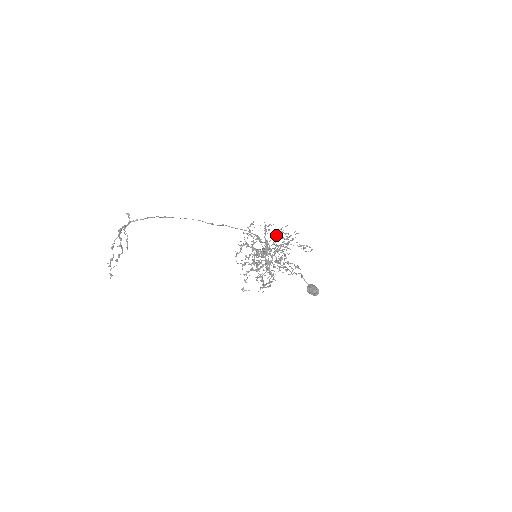
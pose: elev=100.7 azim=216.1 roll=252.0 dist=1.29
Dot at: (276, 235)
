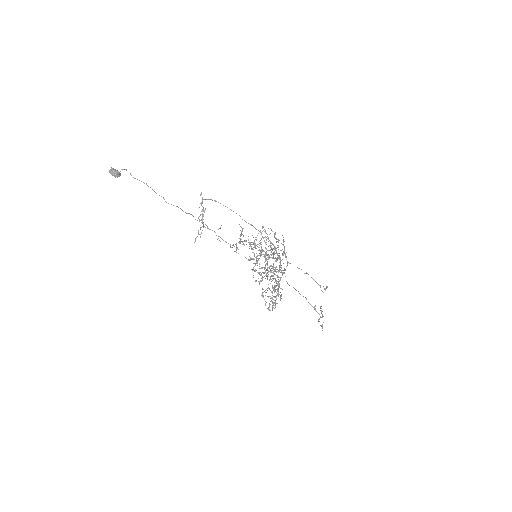
Dot at: occluded
